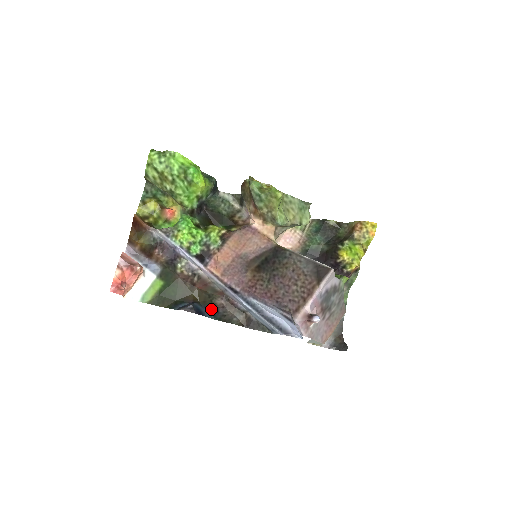
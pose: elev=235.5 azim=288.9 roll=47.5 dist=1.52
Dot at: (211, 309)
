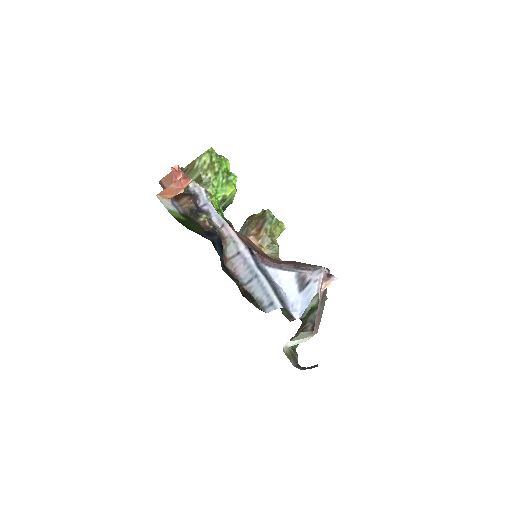
Dot at: (221, 259)
